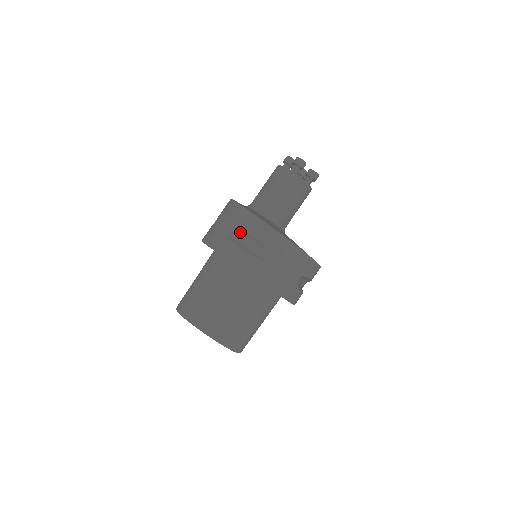
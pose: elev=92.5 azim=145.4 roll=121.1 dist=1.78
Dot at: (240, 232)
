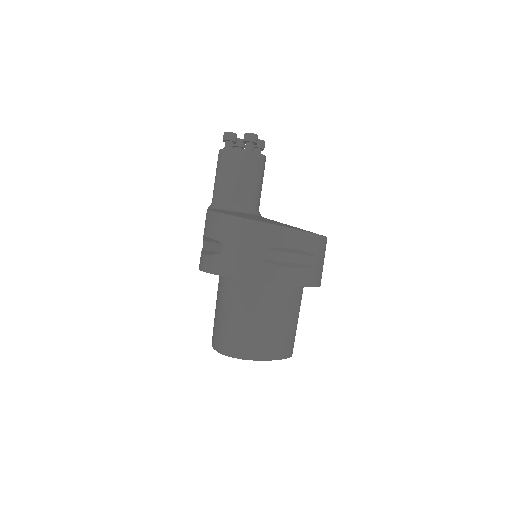
Dot at: (275, 250)
